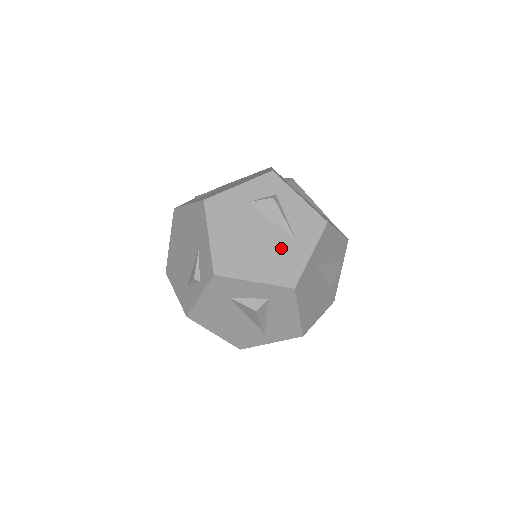
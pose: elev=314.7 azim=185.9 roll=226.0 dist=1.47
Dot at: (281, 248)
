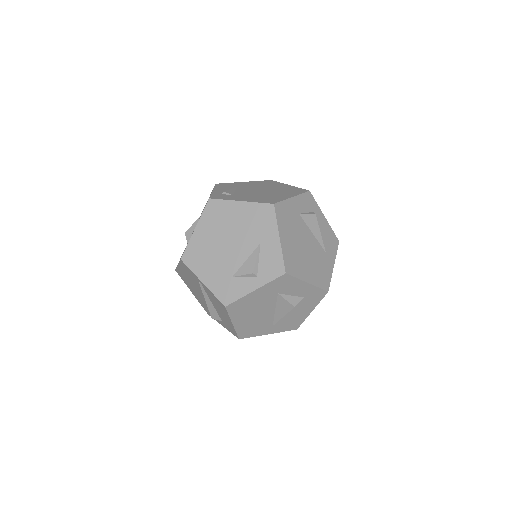
Dot at: (319, 257)
